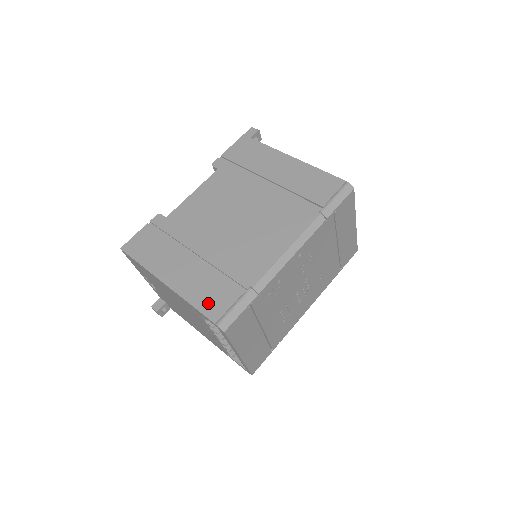
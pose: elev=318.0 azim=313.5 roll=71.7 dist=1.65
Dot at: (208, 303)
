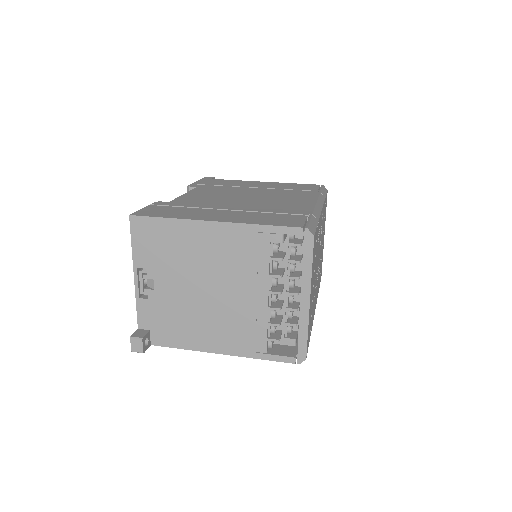
Dot at: (280, 222)
